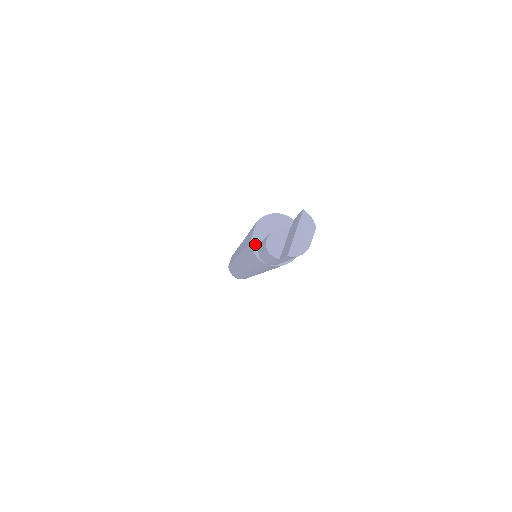
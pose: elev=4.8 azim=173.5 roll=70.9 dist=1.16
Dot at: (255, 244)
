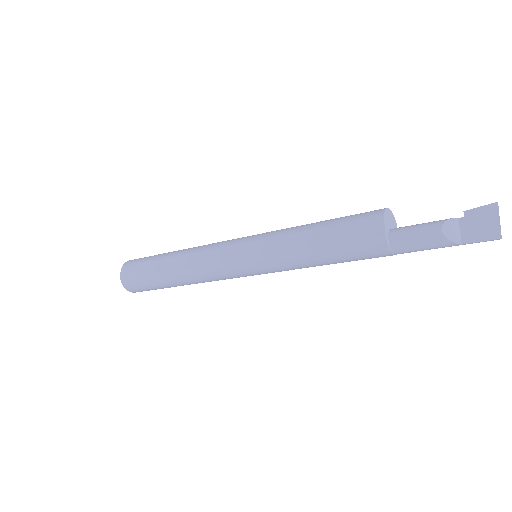
Dot at: (387, 237)
